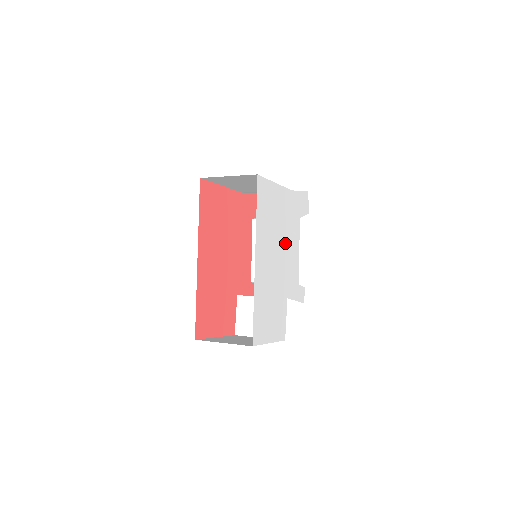
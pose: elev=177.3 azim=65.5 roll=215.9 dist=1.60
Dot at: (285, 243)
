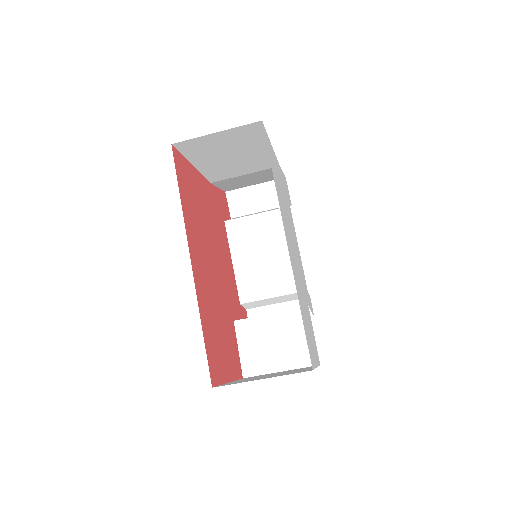
Dot at: occluded
